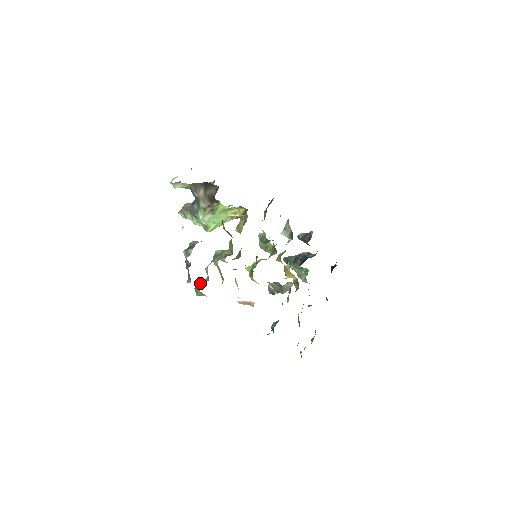
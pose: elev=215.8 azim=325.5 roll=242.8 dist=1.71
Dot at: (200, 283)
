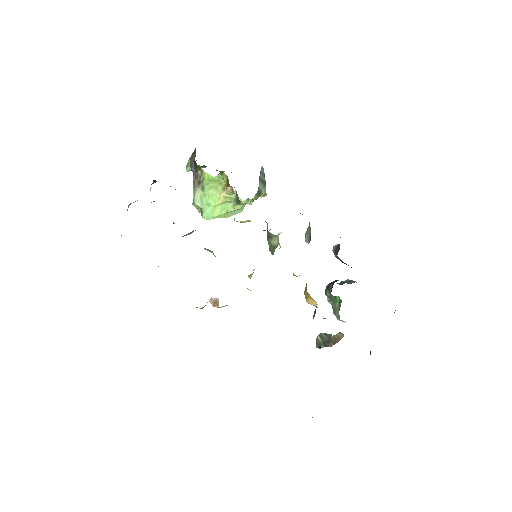
Dot at: occluded
